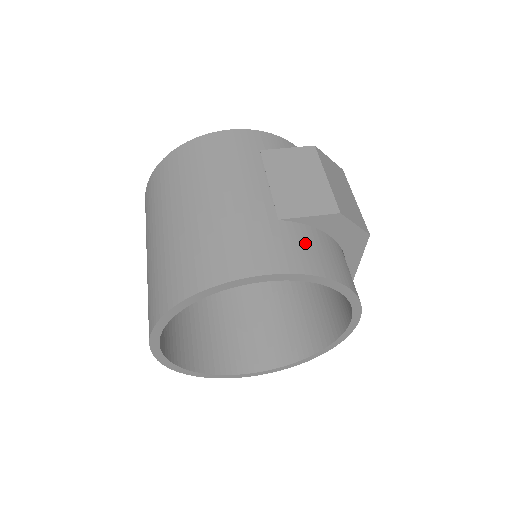
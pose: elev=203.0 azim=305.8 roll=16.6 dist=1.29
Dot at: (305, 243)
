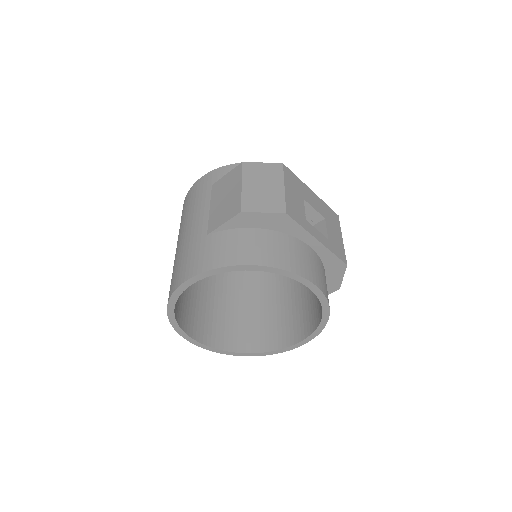
Dot at: (221, 245)
